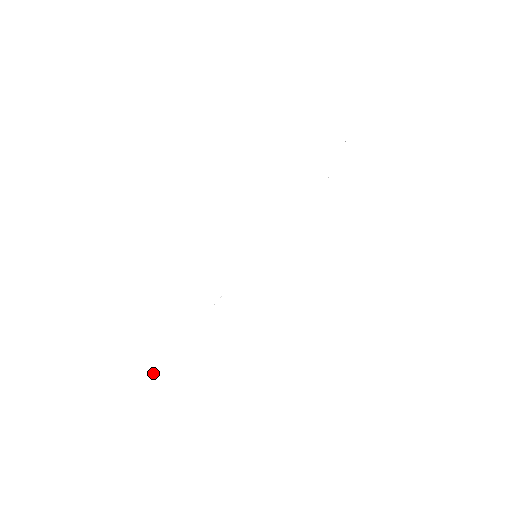
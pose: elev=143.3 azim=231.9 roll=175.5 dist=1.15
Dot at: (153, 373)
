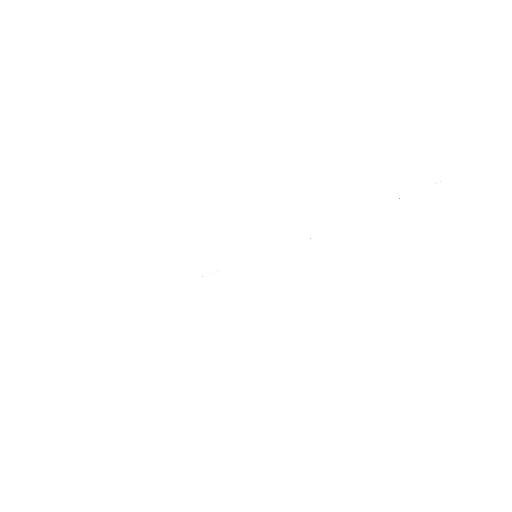
Dot at: (141, 299)
